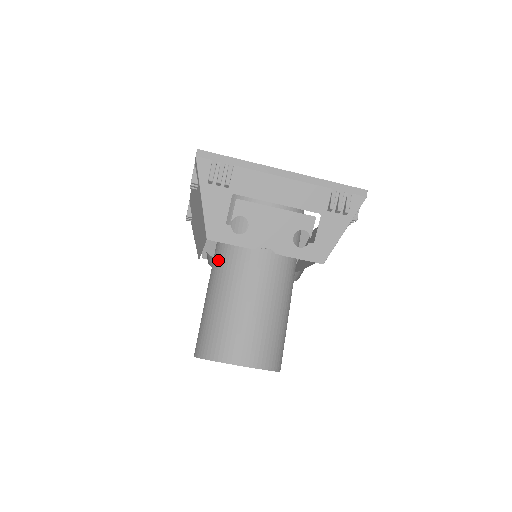
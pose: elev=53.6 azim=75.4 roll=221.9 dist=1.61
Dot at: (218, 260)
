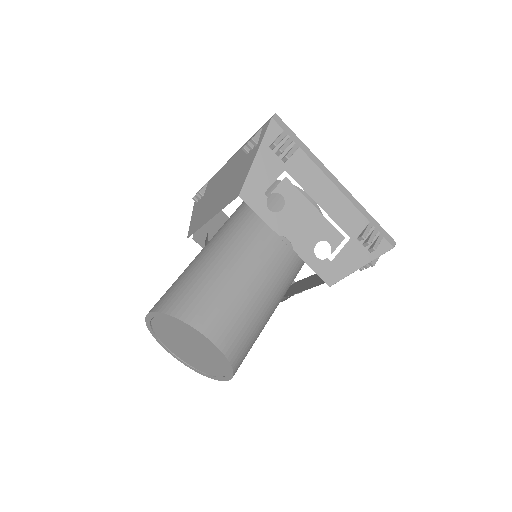
Dot at: (226, 232)
